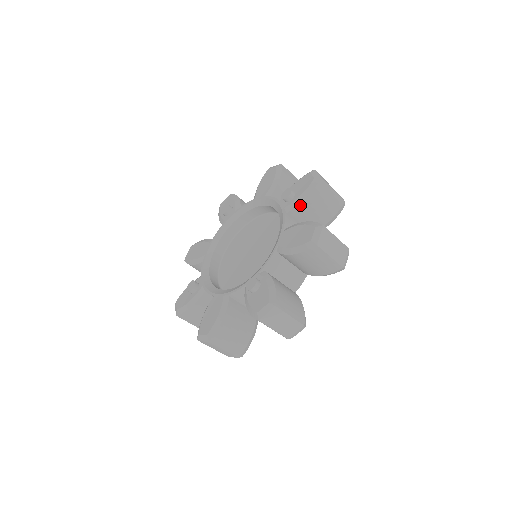
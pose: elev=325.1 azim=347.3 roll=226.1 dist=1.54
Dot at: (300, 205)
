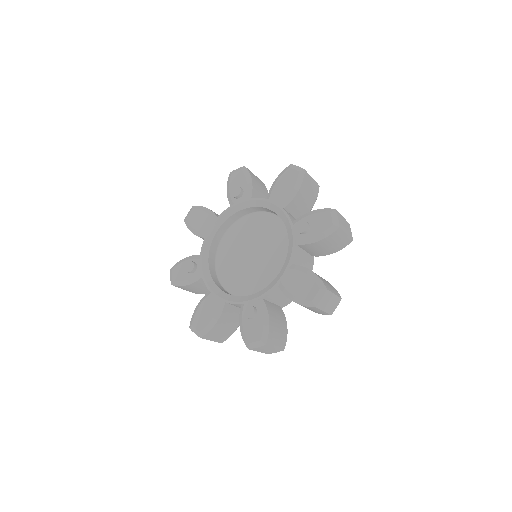
Dot at: (311, 244)
